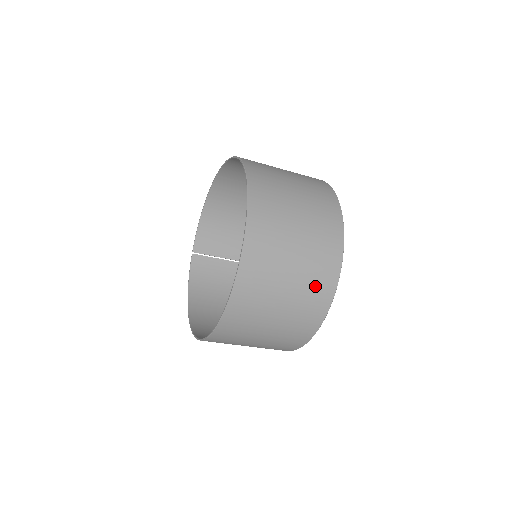
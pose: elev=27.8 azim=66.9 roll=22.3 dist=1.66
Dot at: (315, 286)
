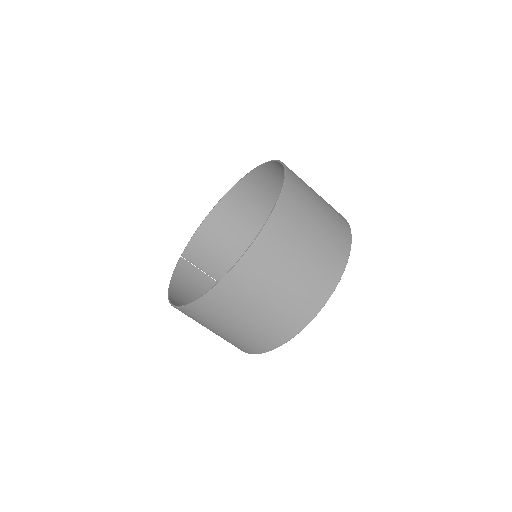
Dot at: (325, 266)
